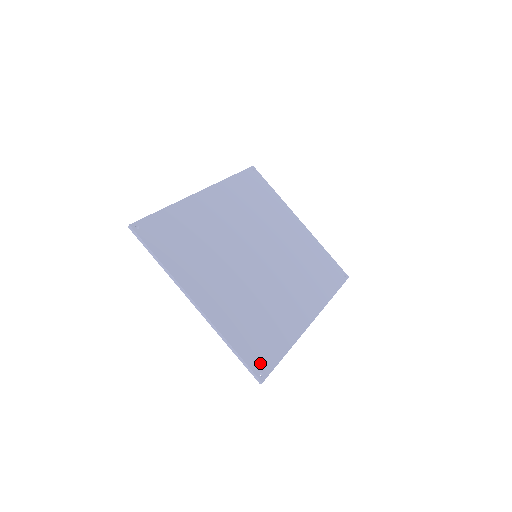
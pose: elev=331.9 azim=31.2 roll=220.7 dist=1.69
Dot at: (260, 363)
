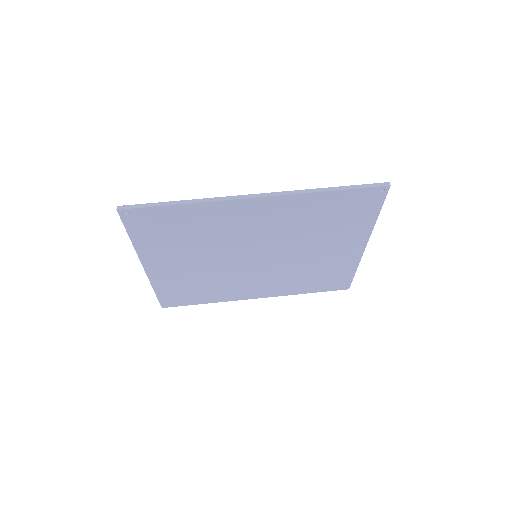
Dot at: (171, 302)
